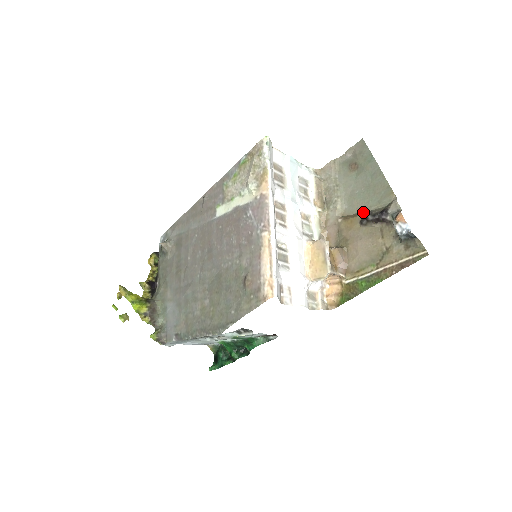
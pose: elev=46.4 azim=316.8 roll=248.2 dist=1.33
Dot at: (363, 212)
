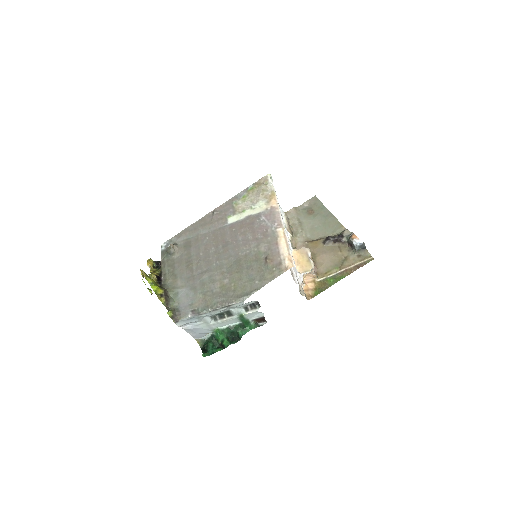
Dot at: (323, 238)
